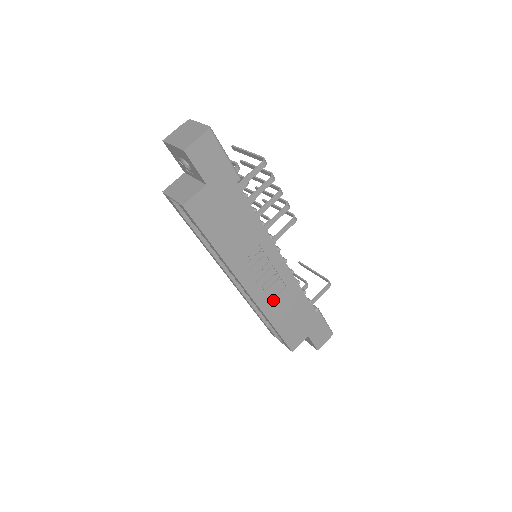
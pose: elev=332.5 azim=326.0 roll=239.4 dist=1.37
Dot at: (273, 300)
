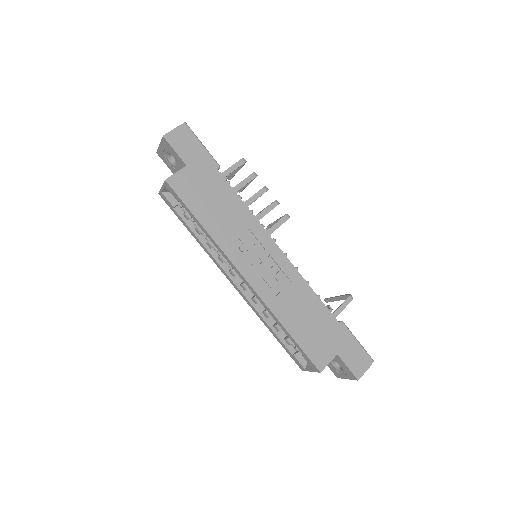
Dot at: (279, 295)
